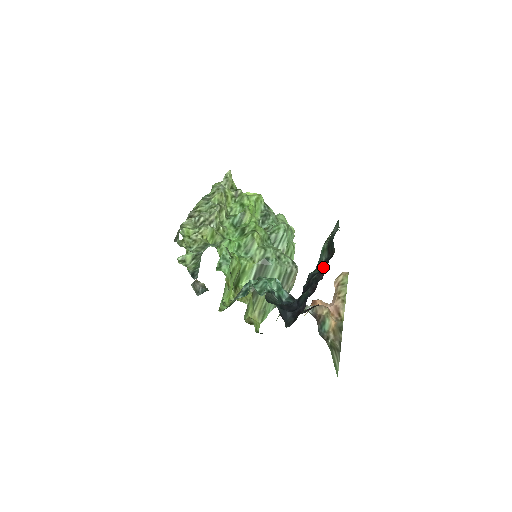
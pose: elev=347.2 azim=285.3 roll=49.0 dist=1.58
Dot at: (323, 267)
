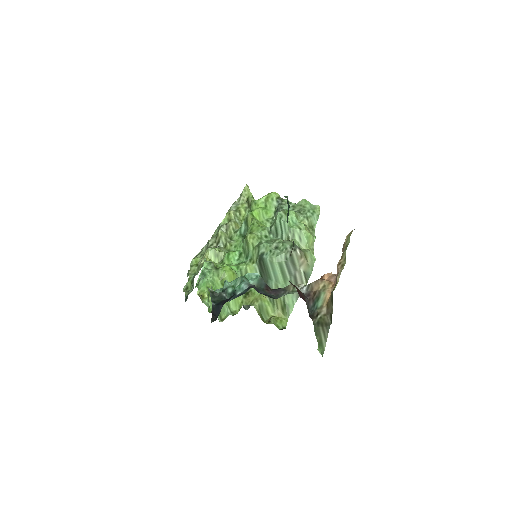
Dot at: occluded
